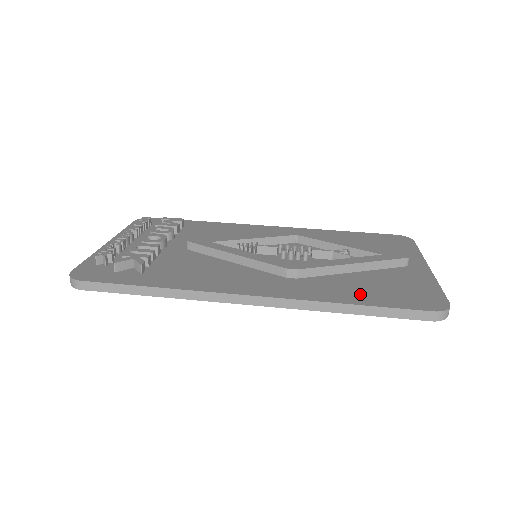
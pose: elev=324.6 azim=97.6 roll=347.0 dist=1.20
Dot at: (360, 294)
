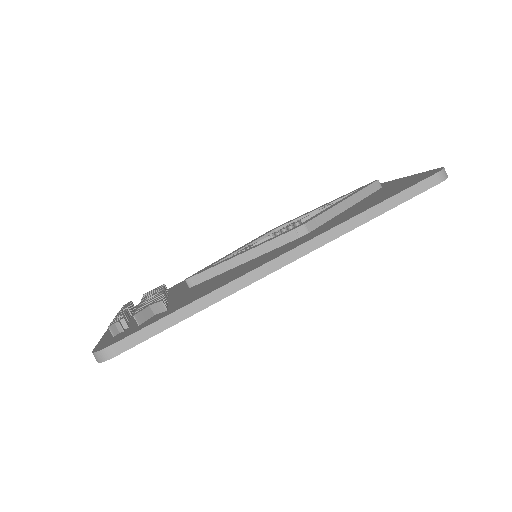
Dot at: (370, 204)
